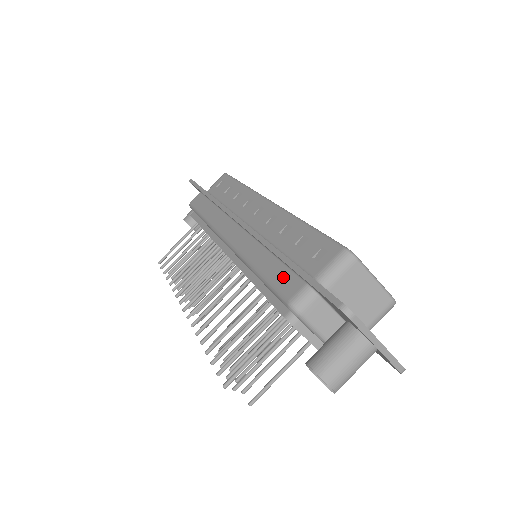
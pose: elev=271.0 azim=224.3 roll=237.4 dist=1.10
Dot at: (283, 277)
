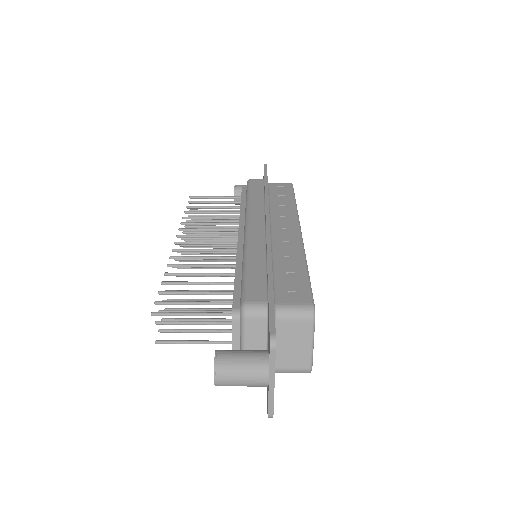
Dot at: (257, 284)
